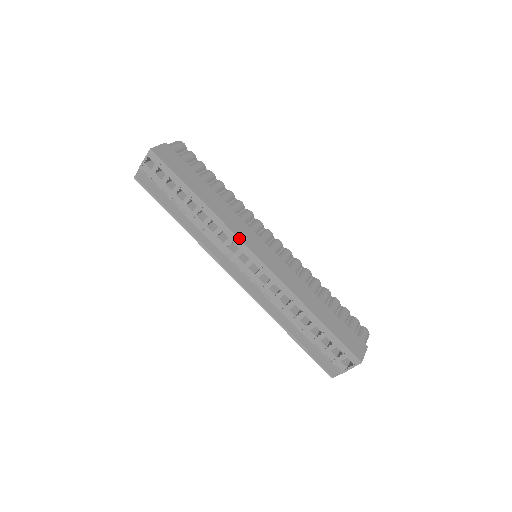
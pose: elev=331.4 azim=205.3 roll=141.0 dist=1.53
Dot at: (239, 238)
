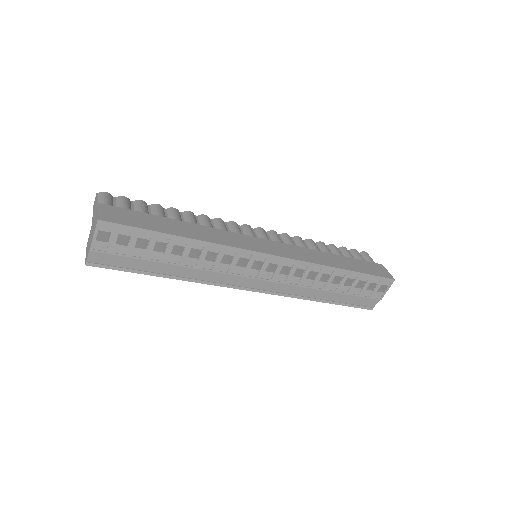
Dot at: (246, 249)
